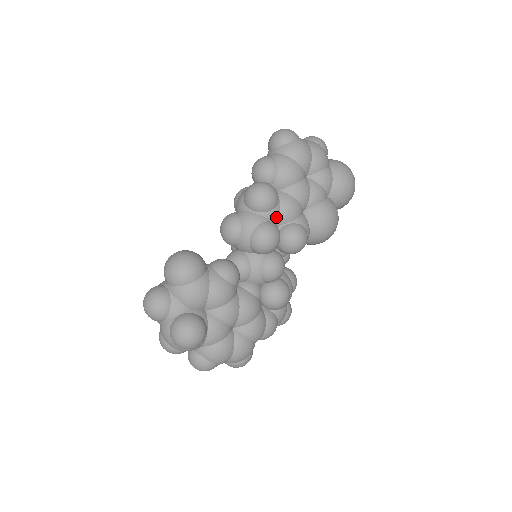
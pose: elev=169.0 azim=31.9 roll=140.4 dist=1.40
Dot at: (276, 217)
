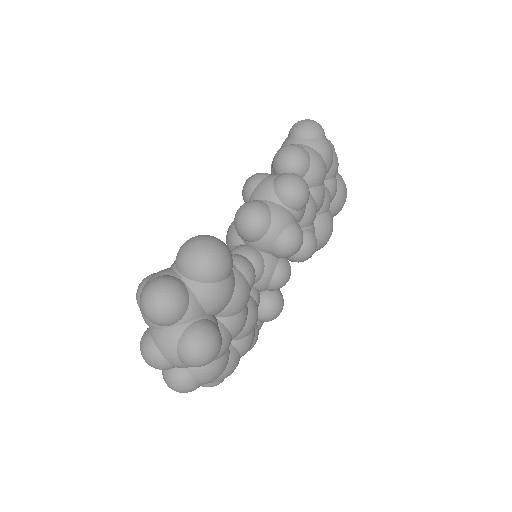
Dot at: (300, 218)
